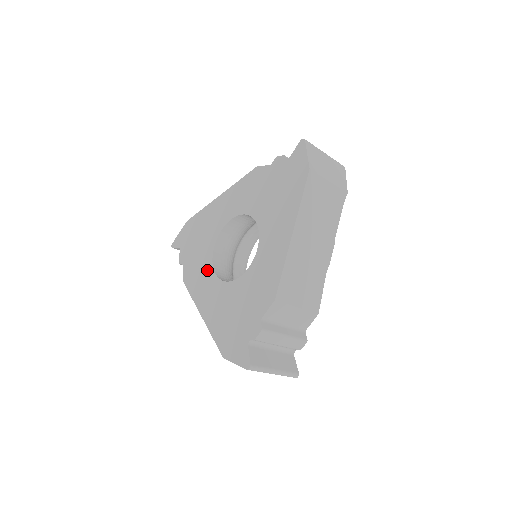
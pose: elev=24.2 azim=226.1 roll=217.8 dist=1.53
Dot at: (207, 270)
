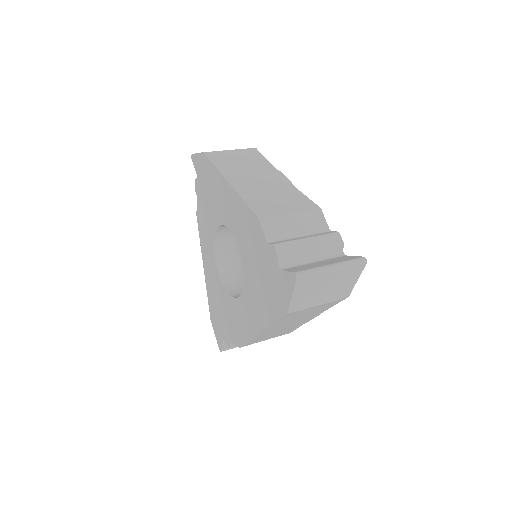
Dot at: (210, 241)
